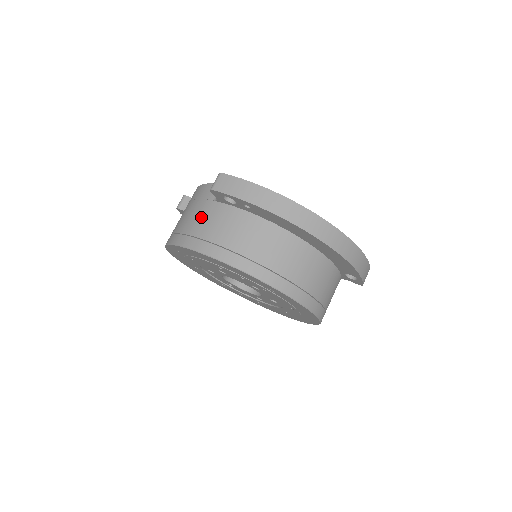
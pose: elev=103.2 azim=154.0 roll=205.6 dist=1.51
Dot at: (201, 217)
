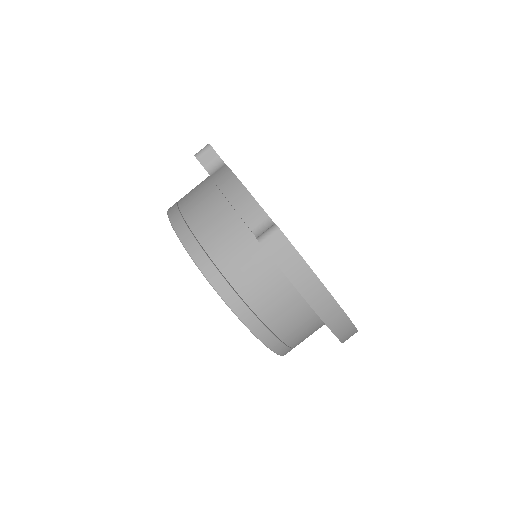
Dot at: (229, 242)
